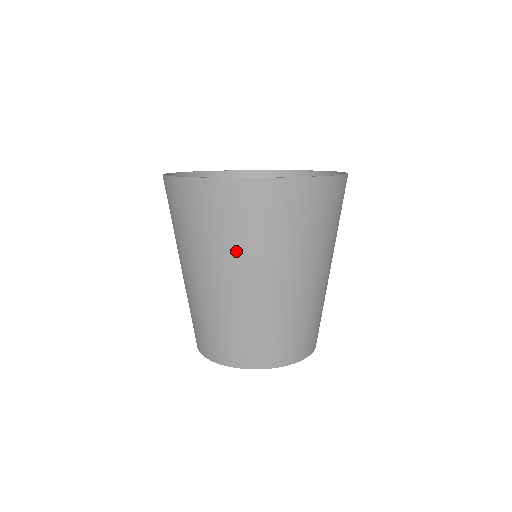
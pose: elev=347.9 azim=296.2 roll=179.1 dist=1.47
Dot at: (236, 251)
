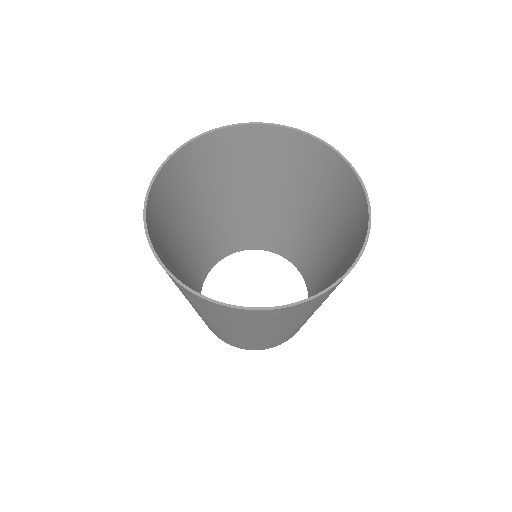
Dot at: occluded
